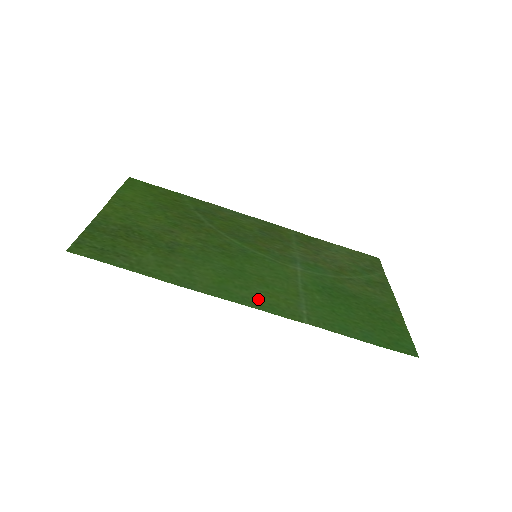
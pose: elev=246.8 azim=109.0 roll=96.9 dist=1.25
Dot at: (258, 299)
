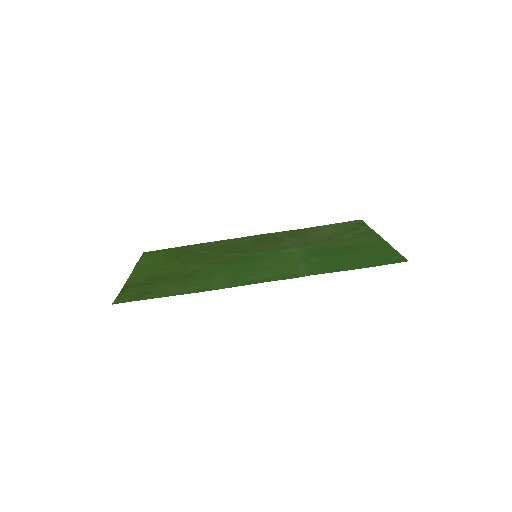
Dot at: (264, 277)
